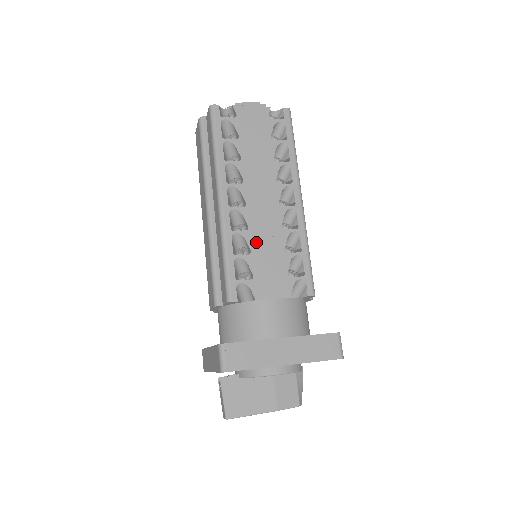
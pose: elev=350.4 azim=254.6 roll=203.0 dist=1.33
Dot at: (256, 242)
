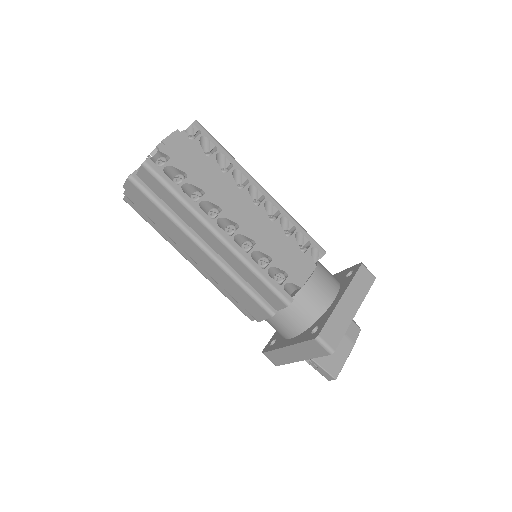
Dot at: (268, 247)
